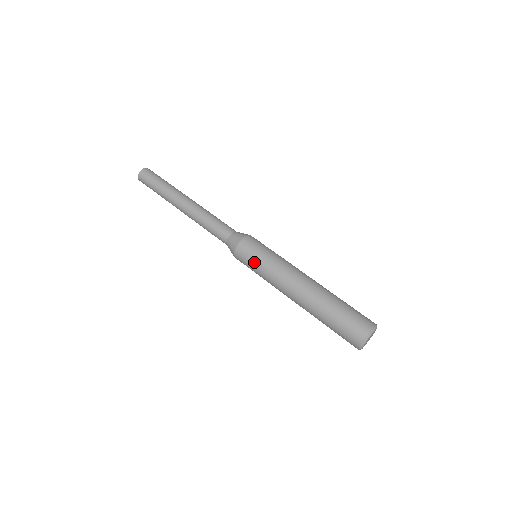
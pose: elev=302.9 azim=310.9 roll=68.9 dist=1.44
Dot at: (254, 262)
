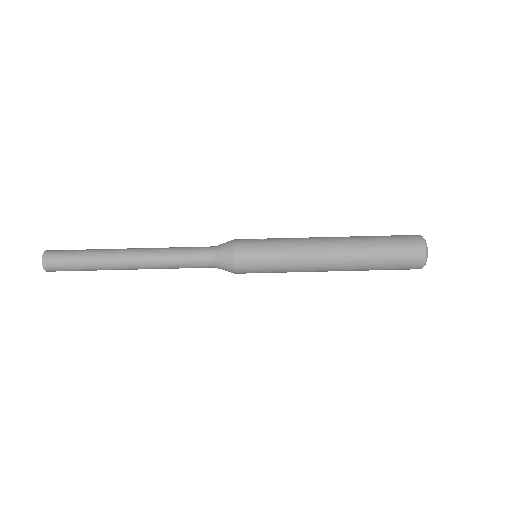
Dot at: (265, 271)
